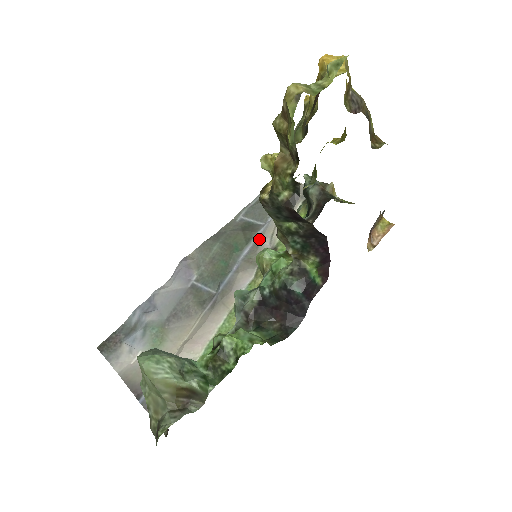
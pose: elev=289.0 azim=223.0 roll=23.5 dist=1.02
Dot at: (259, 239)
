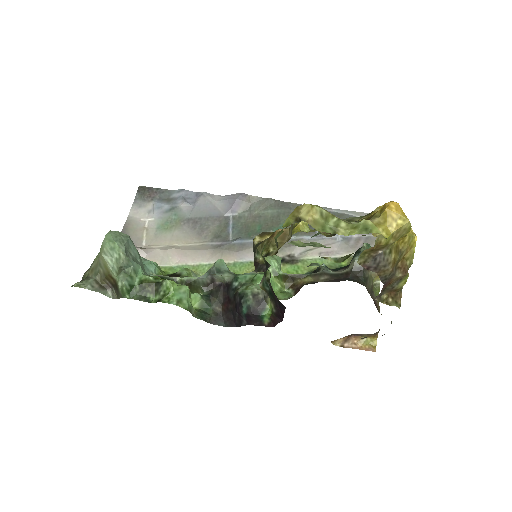
Dot at: occluded
